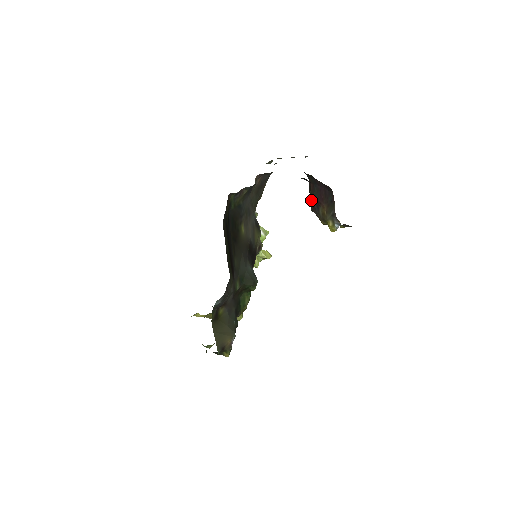
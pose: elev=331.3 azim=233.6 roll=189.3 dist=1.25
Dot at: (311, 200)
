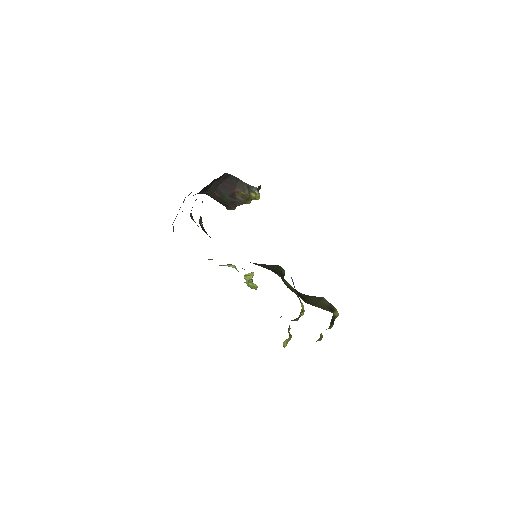
Dot at: (226, 201)
